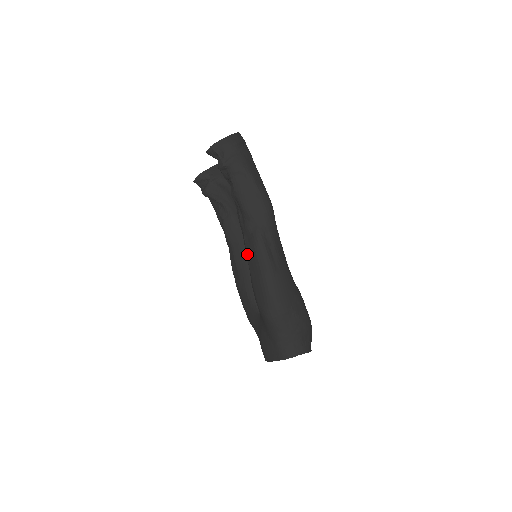
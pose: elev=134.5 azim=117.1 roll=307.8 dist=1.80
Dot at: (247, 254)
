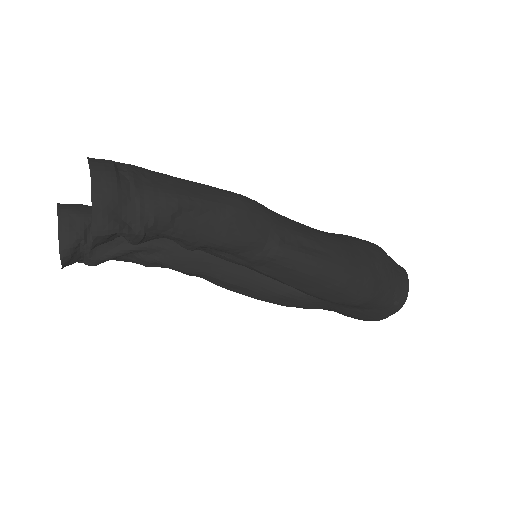
Dot at: (280, 281)
